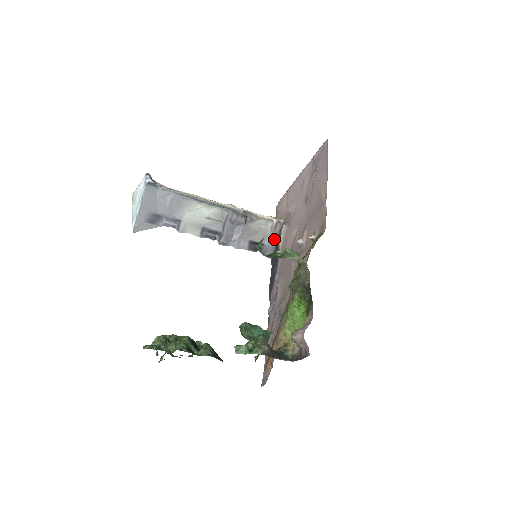
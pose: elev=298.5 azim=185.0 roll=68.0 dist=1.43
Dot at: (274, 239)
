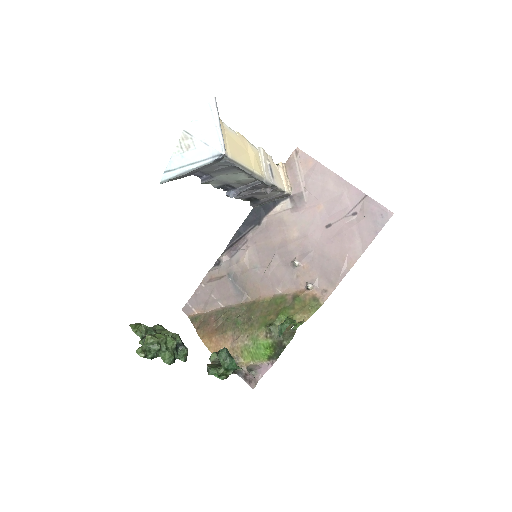
Dot at: (270, 200)
